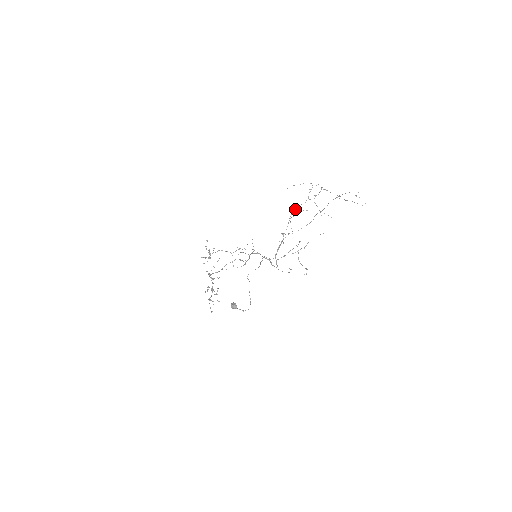
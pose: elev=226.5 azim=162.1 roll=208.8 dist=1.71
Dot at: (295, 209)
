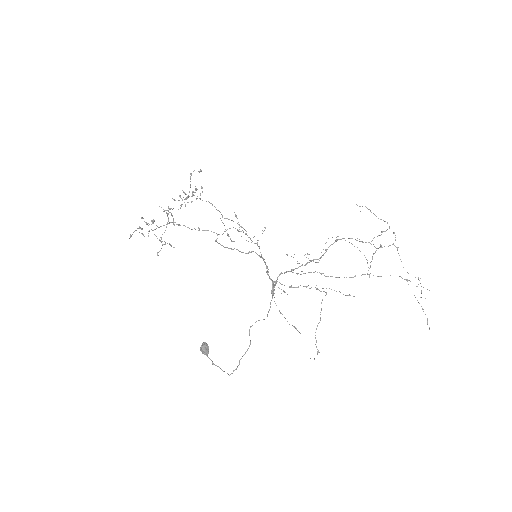
Dot at: occluded
